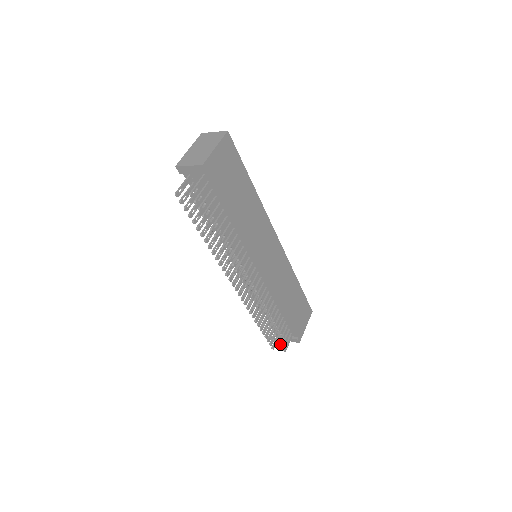
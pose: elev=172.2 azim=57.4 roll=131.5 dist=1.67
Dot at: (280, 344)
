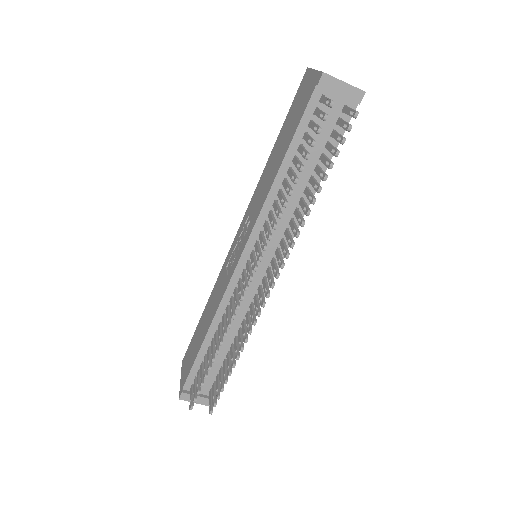
Dot at: (219, 398)
